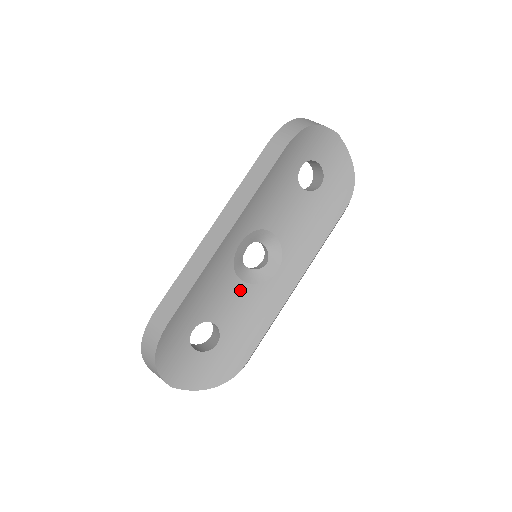
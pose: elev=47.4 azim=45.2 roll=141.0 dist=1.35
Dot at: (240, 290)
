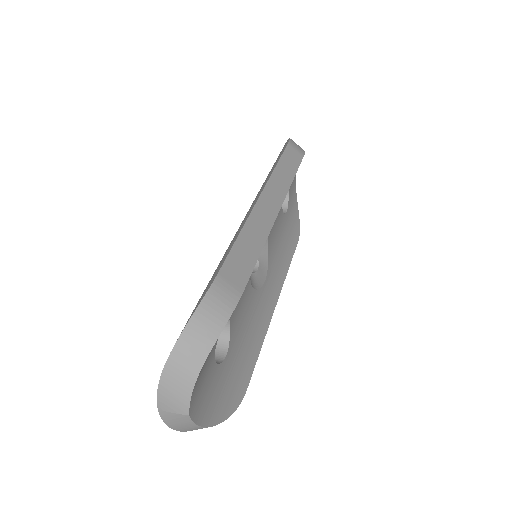
Dot at: (247, 290)
